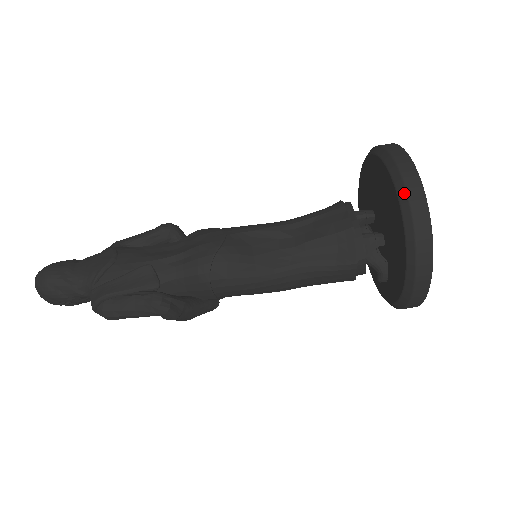
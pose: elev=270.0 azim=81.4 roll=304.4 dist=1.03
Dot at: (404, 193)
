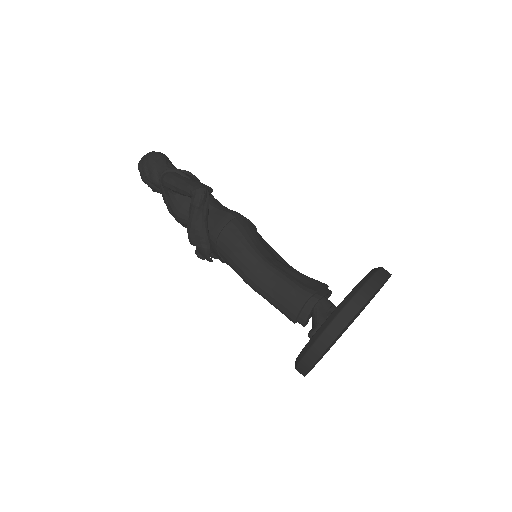
Dot at: (377, 268)
